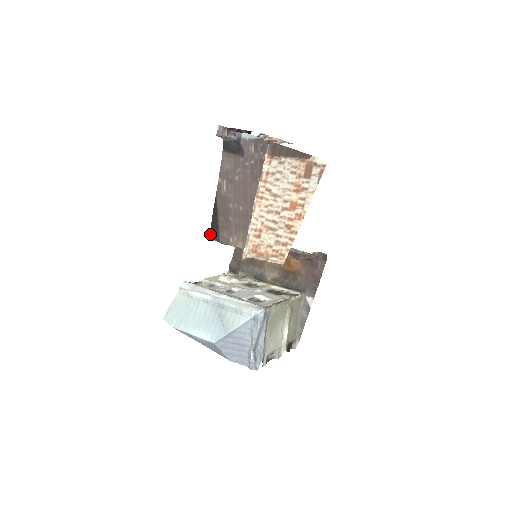
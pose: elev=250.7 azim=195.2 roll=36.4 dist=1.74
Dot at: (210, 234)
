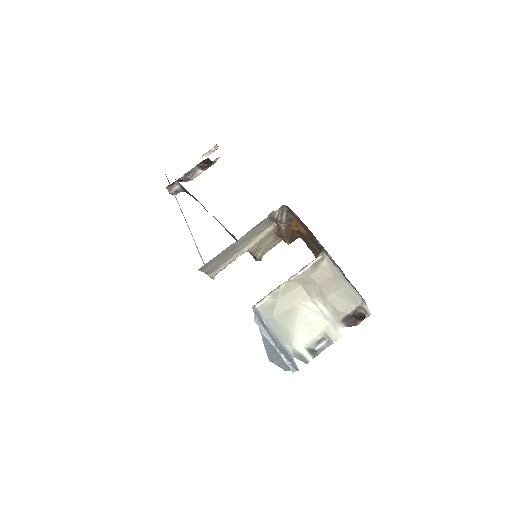
Dot at: (253, 257)
